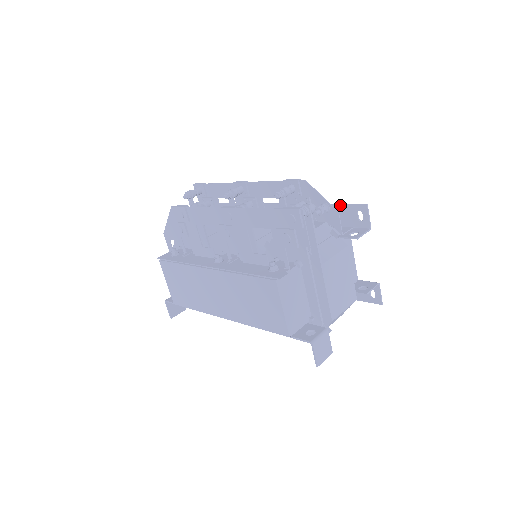
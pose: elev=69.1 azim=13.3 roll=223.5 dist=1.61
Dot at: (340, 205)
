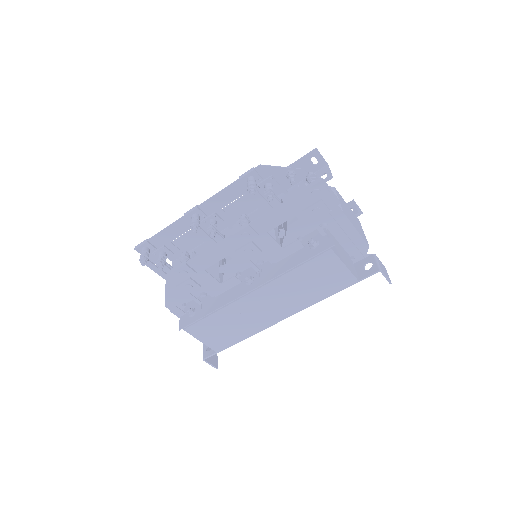
Dot at: (292, 165)
